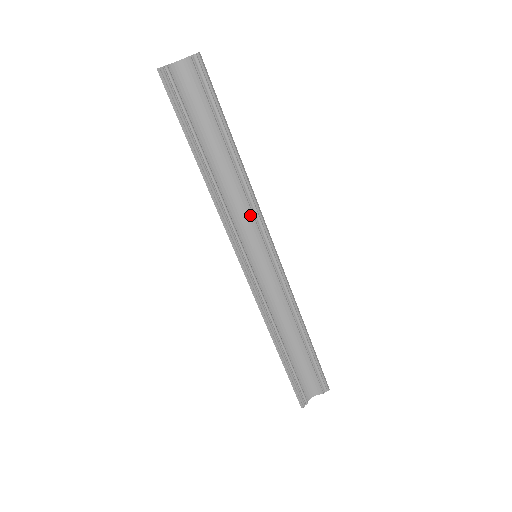
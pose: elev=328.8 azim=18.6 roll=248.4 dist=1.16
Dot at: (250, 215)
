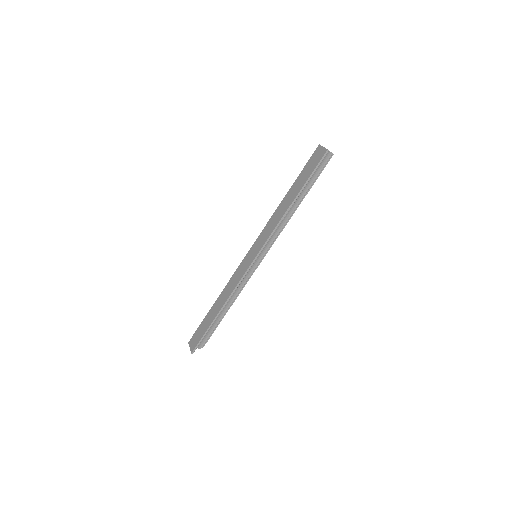
Dot at: (275, 235)
